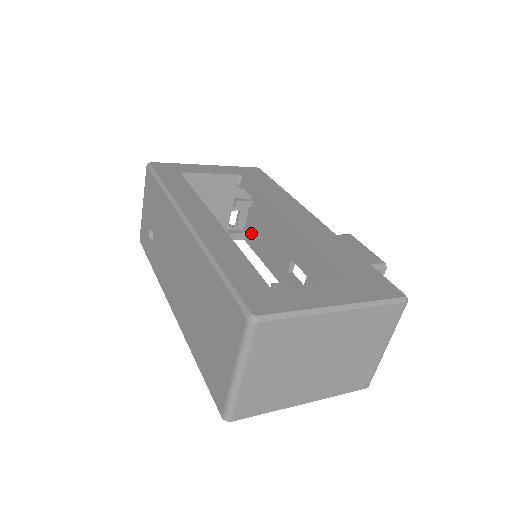
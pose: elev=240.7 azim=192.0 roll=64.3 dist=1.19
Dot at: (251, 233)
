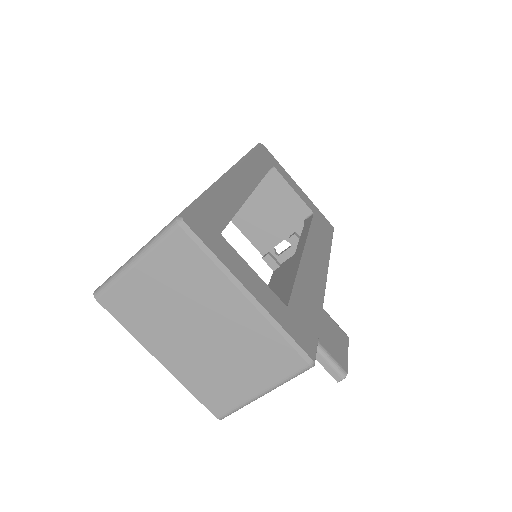
Dot at: (282, 268)
